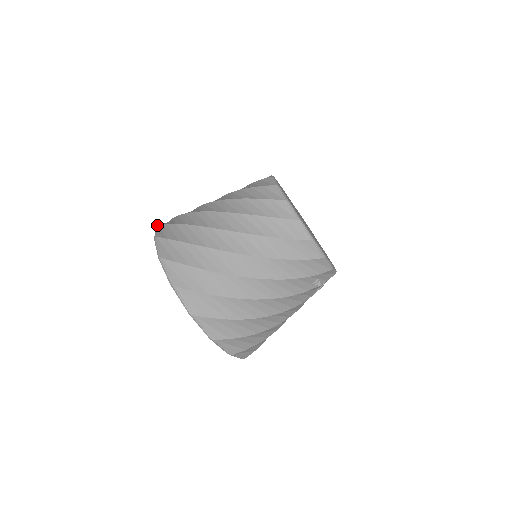
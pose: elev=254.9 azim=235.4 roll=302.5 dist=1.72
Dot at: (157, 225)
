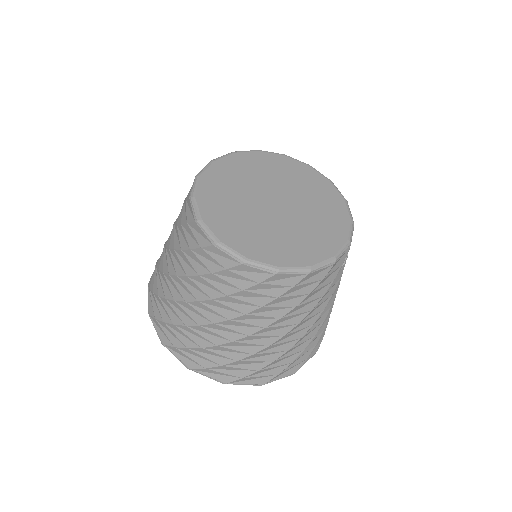
Dot at: occluded
